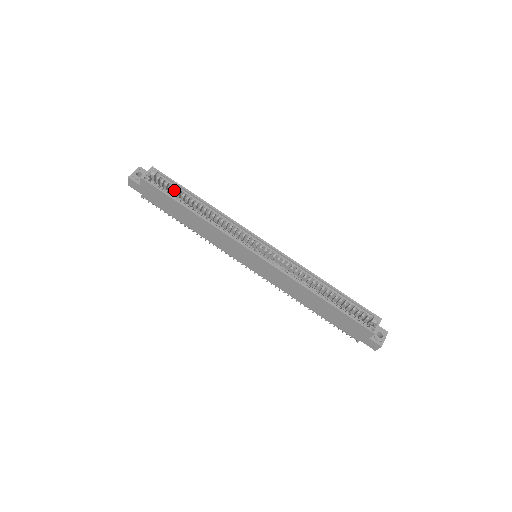
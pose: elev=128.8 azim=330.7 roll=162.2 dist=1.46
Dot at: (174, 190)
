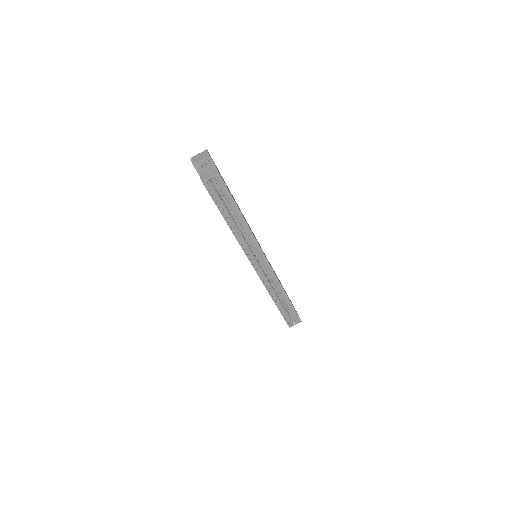
Dot at: (225, 198)
